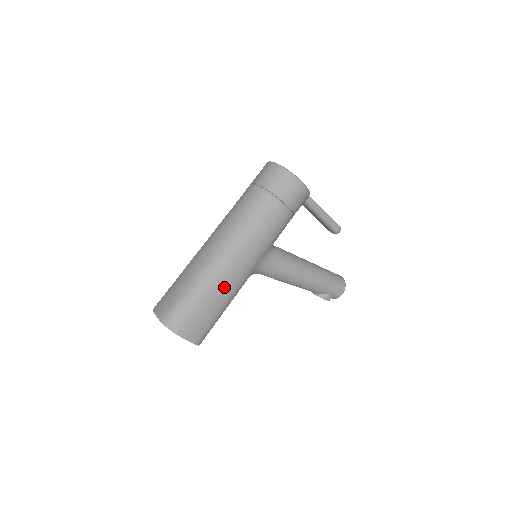
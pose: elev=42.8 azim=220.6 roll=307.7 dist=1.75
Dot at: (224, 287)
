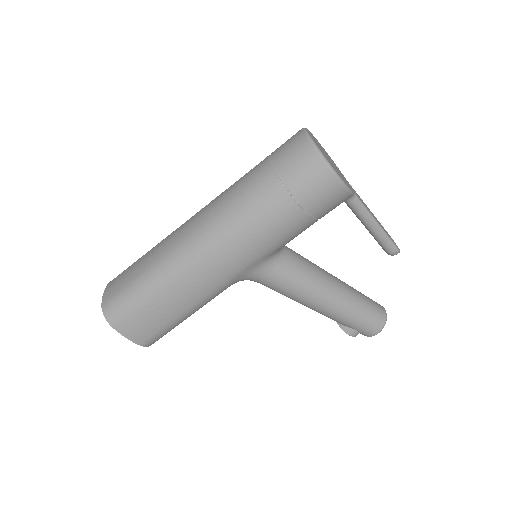
Dot at: (187, 291)
